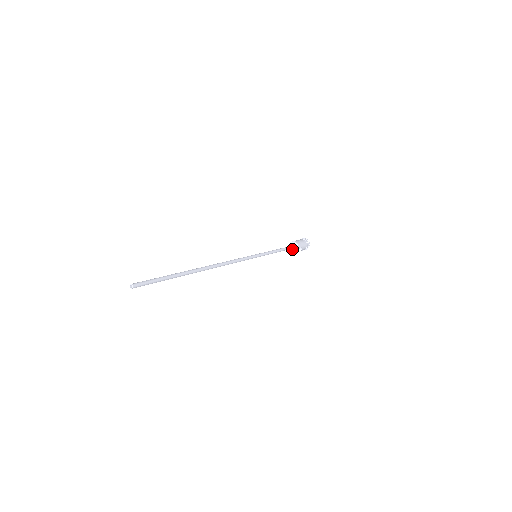
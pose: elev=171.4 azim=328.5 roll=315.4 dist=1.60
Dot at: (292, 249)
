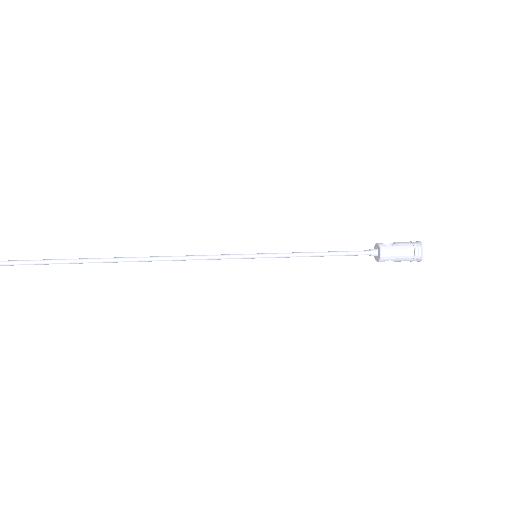
Dot at: (375, 253)
